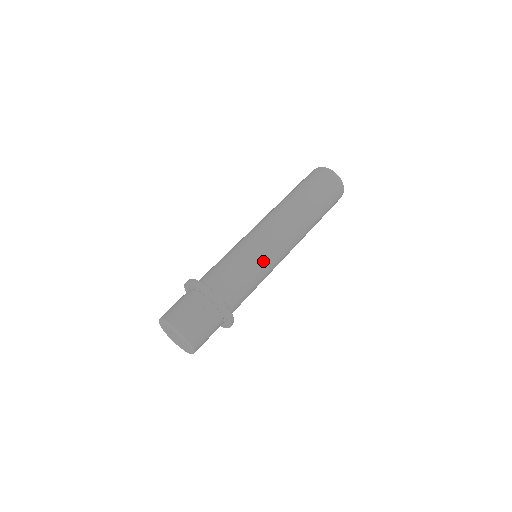
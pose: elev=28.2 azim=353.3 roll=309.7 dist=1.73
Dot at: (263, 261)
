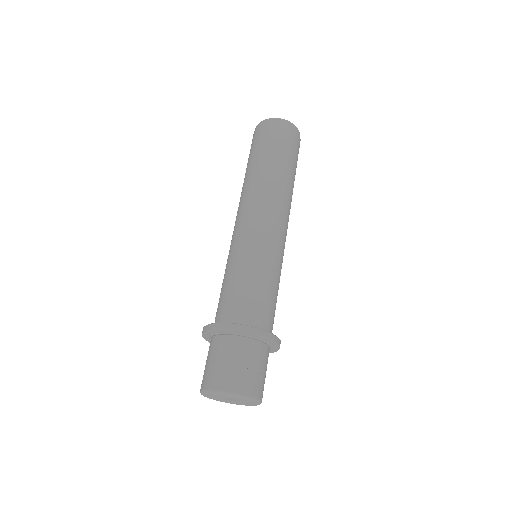
Dot at: (281, 267)
